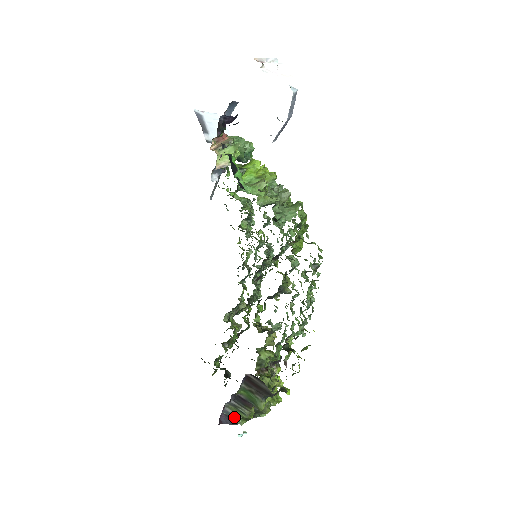
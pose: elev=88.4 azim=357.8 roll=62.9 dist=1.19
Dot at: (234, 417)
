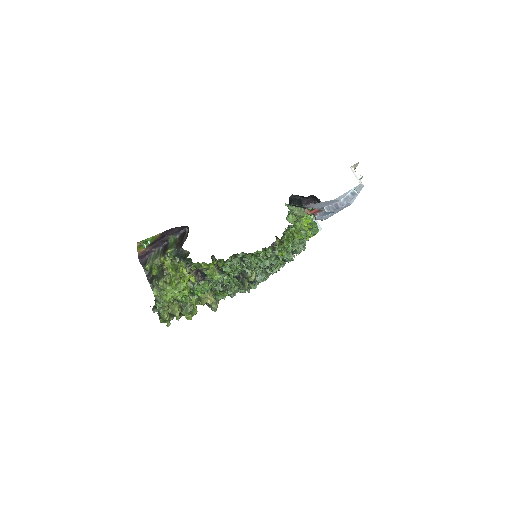
Dot at: (149, 260)
